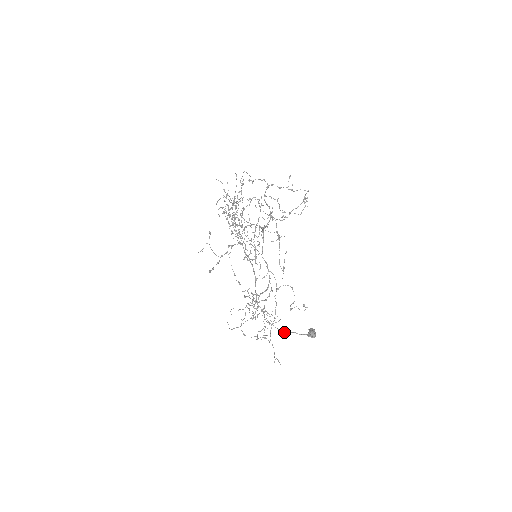
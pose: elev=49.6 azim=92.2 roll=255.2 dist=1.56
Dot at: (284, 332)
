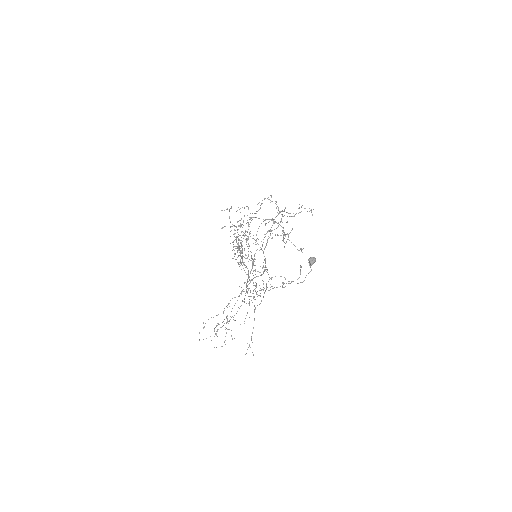
Dot at: (276, 287)
